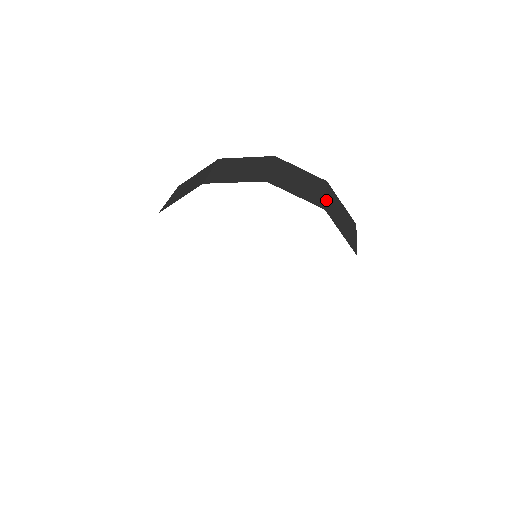
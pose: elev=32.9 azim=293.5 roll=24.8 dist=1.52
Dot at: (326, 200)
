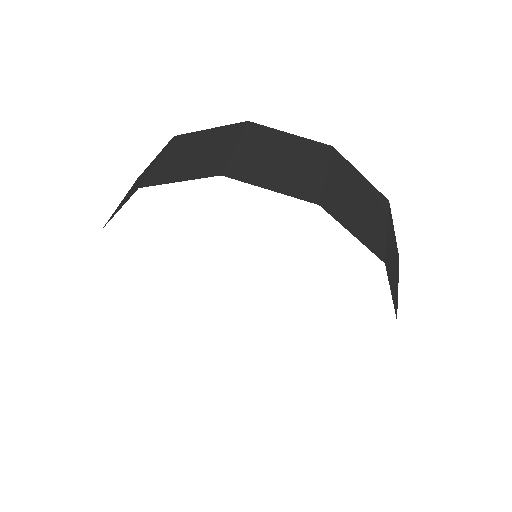
Dot at: (233, 156)
